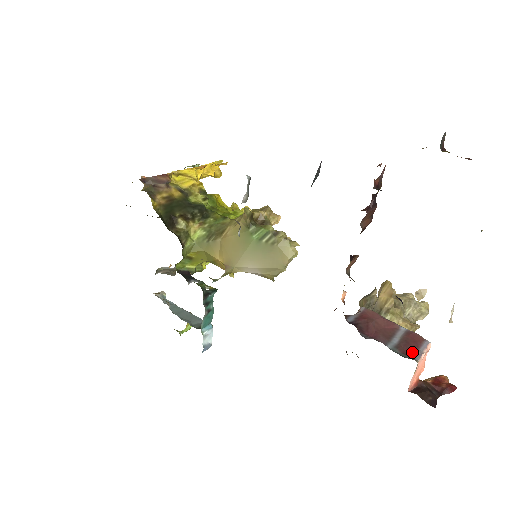
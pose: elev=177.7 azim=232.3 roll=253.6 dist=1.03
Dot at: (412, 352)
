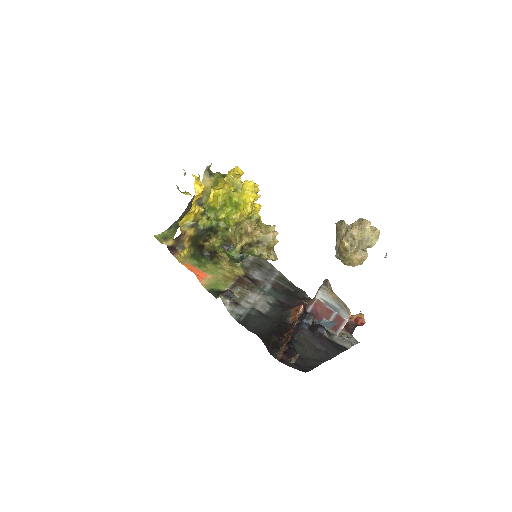
Dot at: (336, 329)
